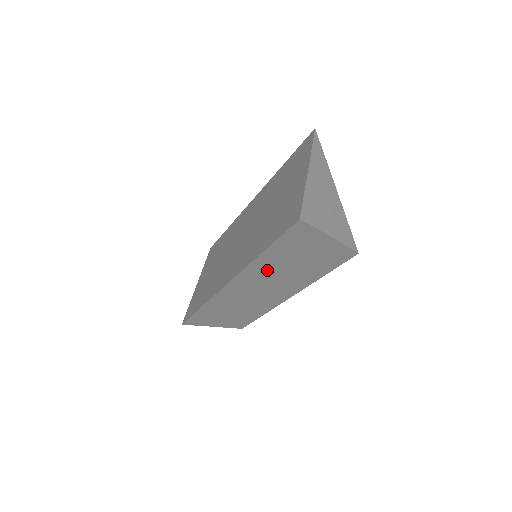
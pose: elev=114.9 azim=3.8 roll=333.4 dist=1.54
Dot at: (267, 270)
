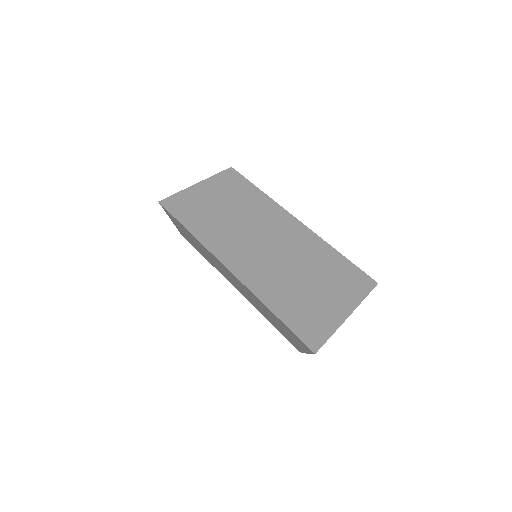
Dot at: (257, 301)
